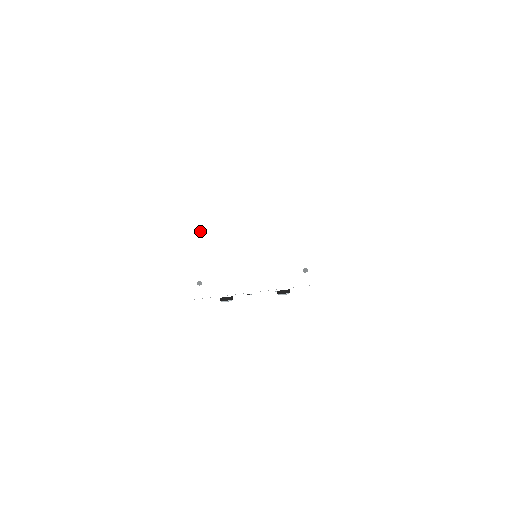
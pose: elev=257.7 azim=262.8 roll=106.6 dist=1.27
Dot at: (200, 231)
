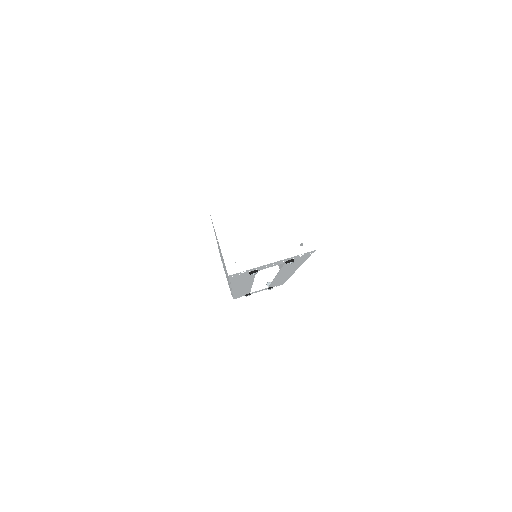
Dot at: (230, 231)
